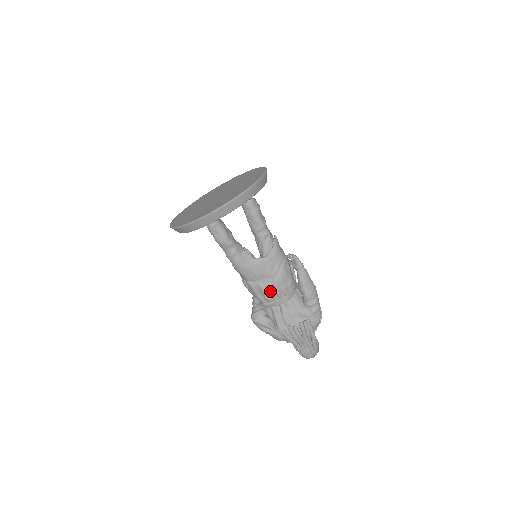
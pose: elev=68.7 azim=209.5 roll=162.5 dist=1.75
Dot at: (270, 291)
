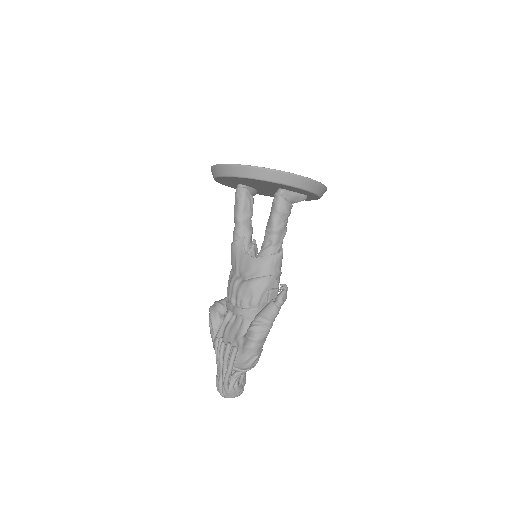
Dot at: (234, 291)
